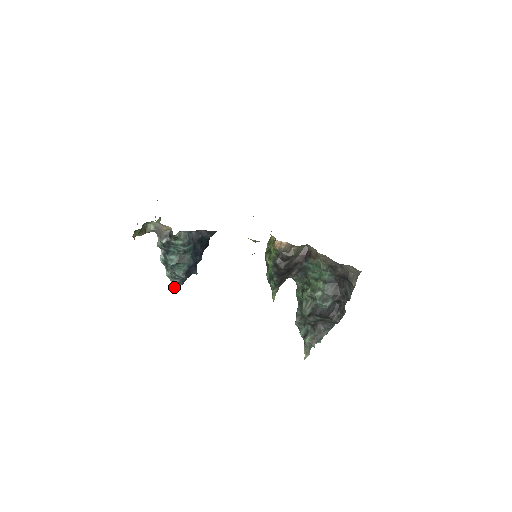
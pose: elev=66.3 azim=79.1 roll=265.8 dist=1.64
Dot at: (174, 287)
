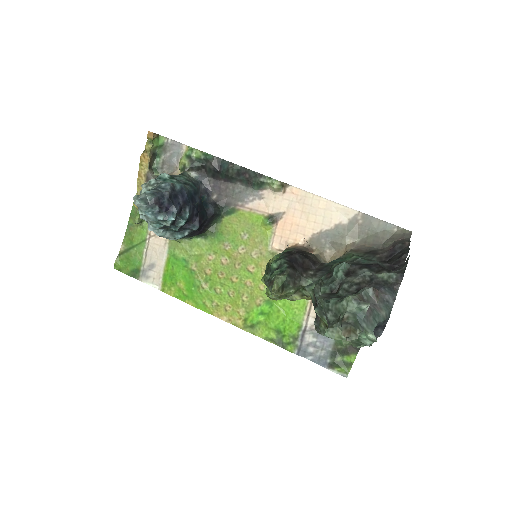
Dot at: (143, 193)
